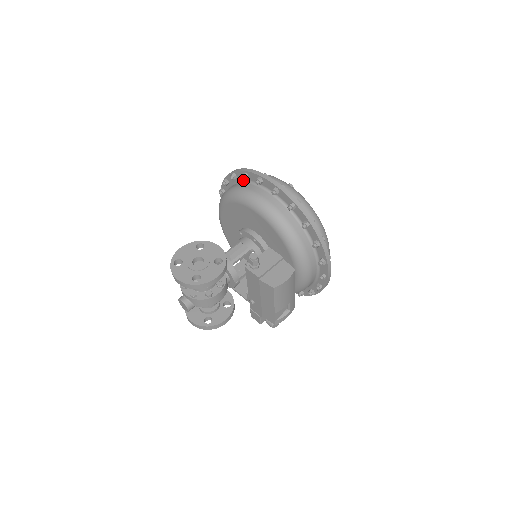
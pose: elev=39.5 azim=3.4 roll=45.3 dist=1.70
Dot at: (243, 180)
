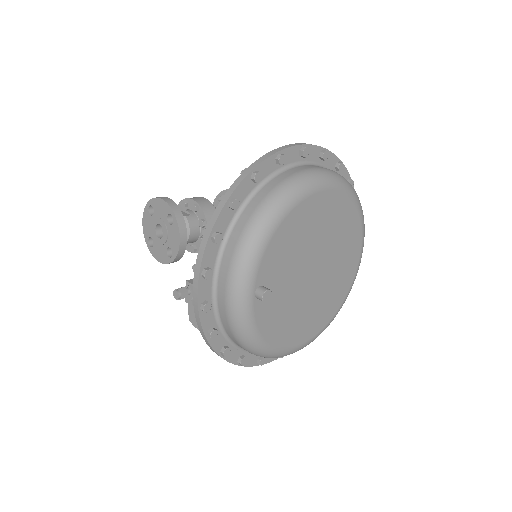
Dot at: occluded
